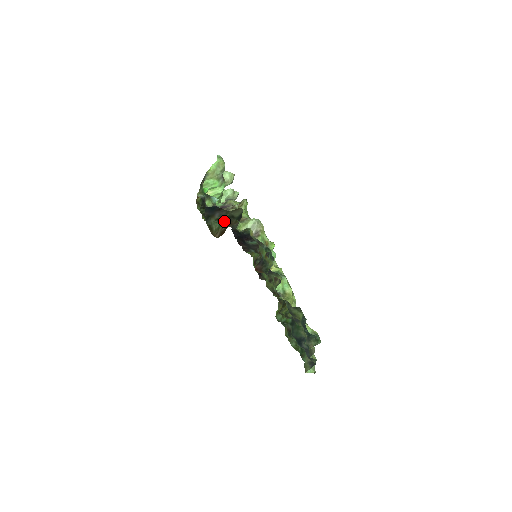
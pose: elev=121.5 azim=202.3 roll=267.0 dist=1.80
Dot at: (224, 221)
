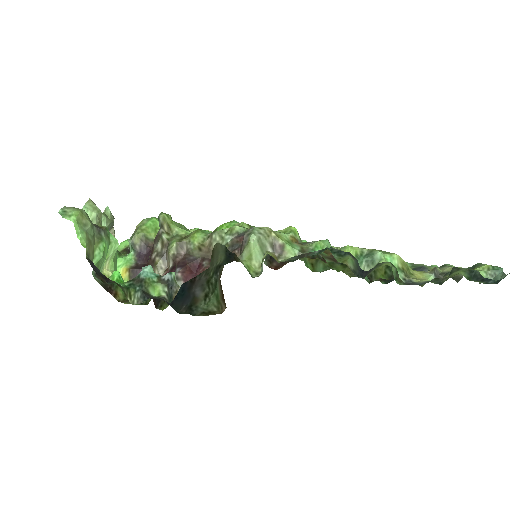
Dot at: (216, 286)
